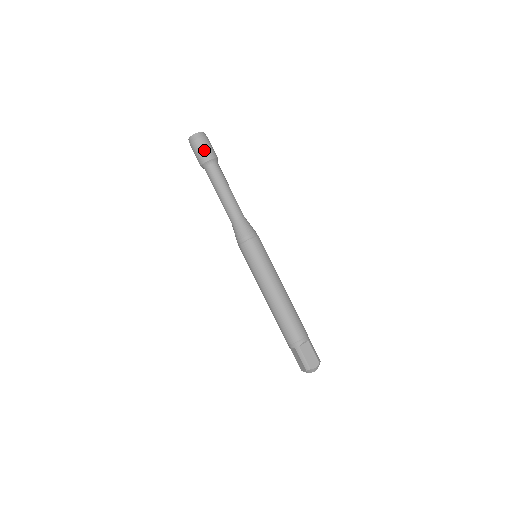
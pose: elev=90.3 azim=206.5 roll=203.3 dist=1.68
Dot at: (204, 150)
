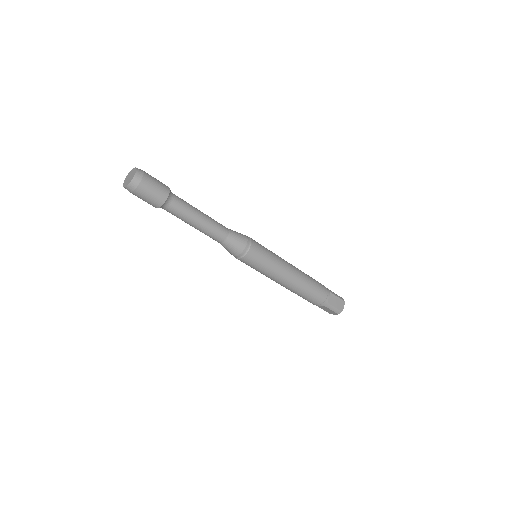
Dot at: (154, 192)
